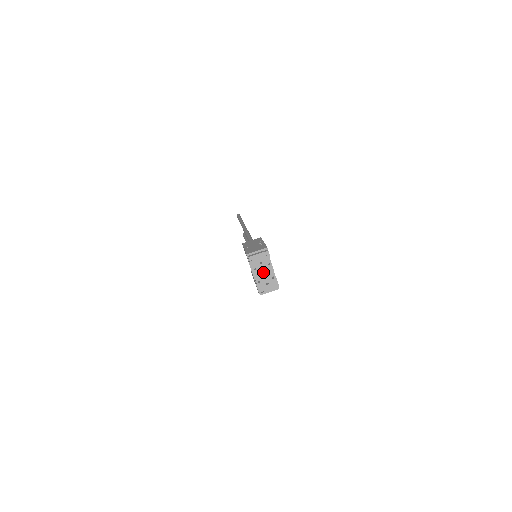
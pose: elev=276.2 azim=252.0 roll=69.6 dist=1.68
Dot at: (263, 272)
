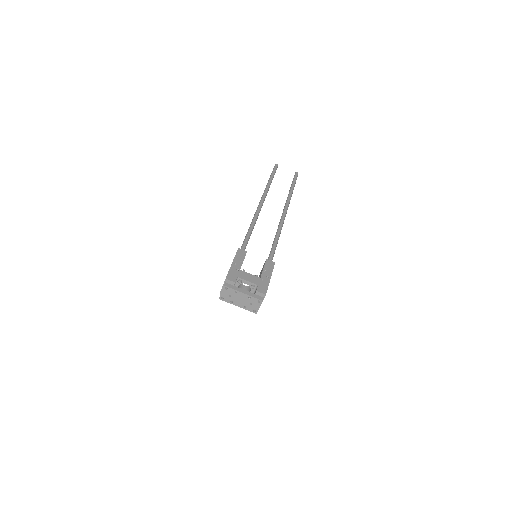
Dot at: (239, 300)
